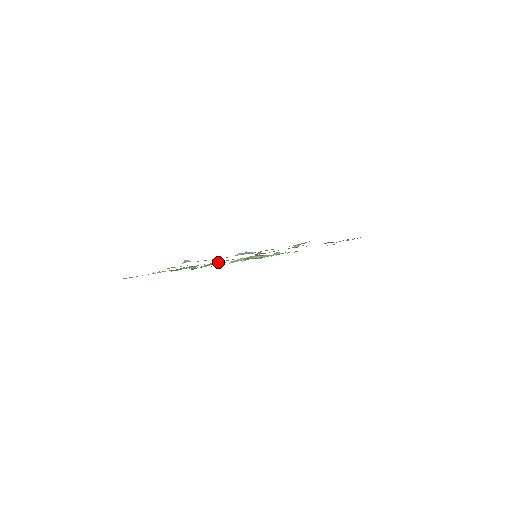
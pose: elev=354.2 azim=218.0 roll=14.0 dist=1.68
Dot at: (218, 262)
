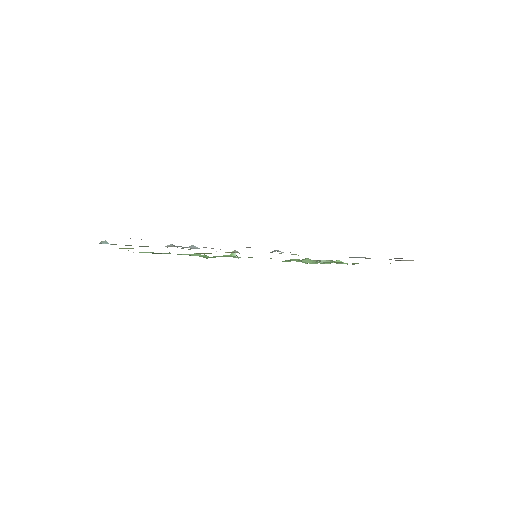
Dot at: (231, 255)
